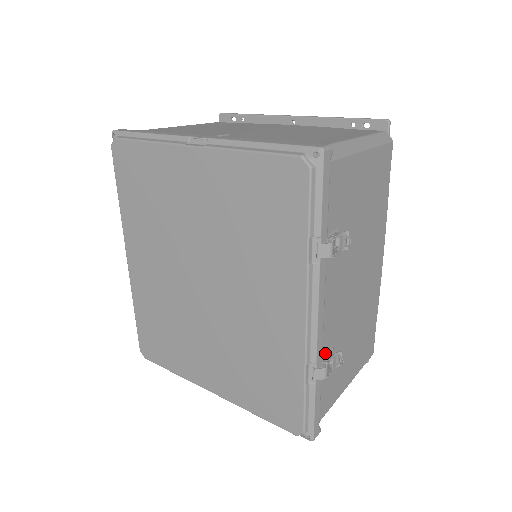
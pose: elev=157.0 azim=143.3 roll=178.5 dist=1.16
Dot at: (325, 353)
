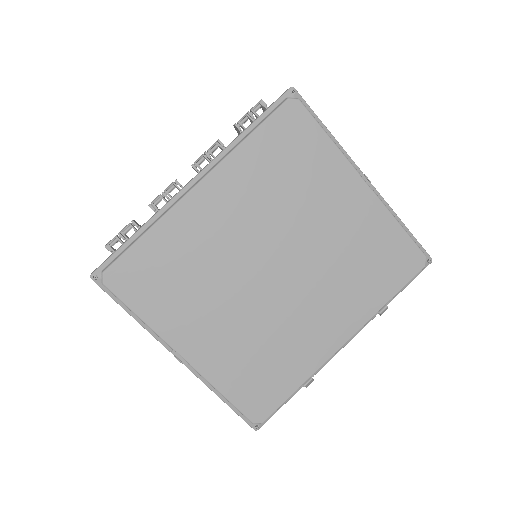
Dot at: occluded
